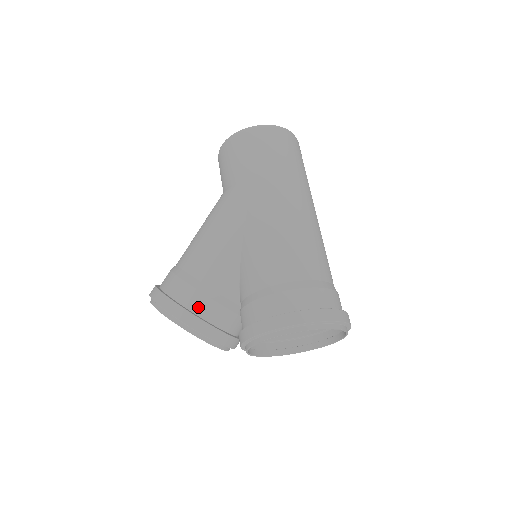
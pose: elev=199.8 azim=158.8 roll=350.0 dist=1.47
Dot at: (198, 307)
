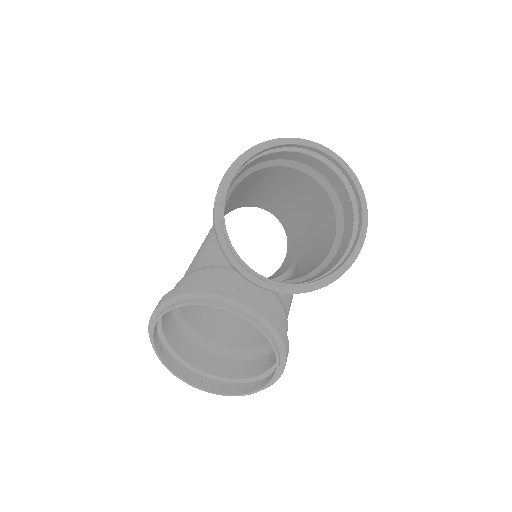
Dot at: occluded
